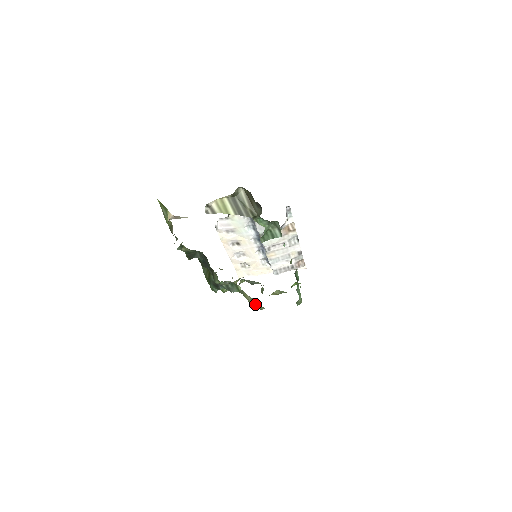
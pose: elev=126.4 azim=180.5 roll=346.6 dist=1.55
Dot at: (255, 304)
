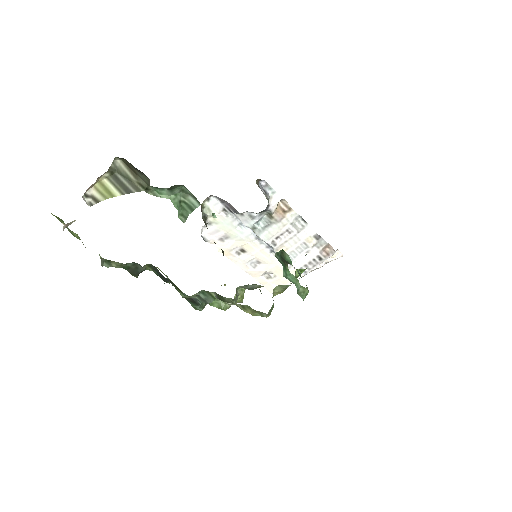
Dot at: (251, 311)
